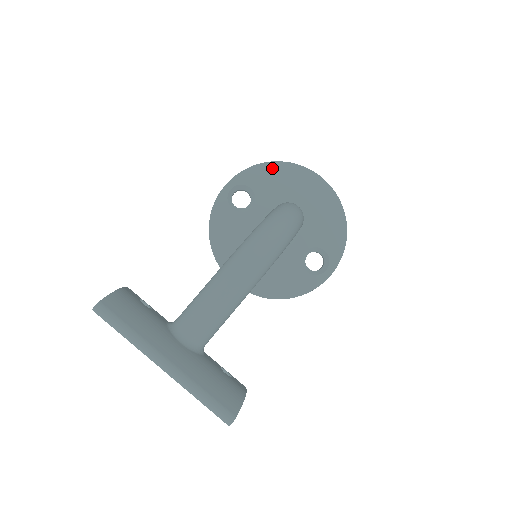
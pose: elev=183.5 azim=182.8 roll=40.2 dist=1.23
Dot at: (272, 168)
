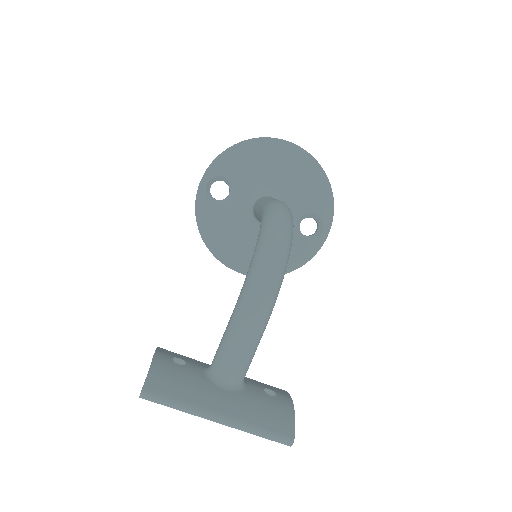
Dot at: (240, 150)
